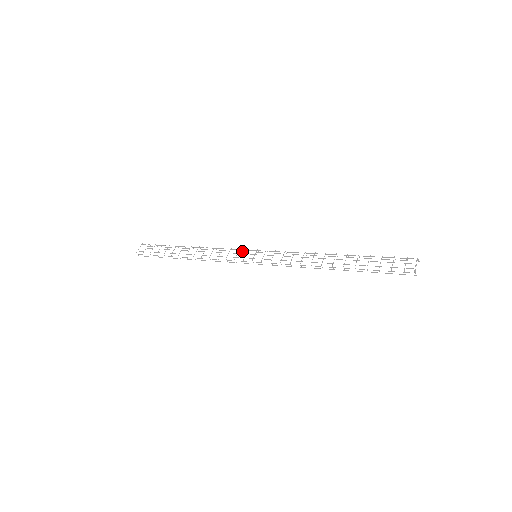
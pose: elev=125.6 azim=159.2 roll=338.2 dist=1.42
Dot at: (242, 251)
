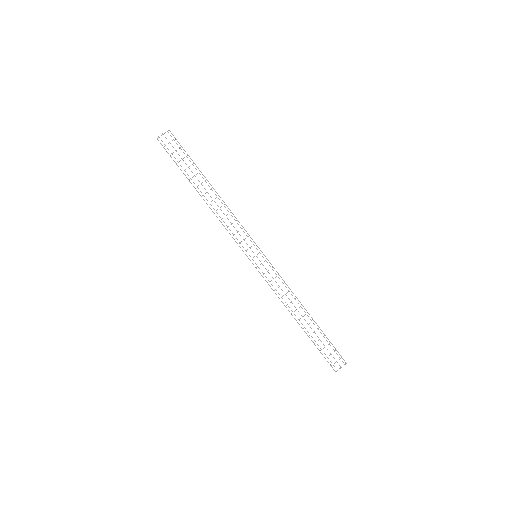
Dot at: occluded
